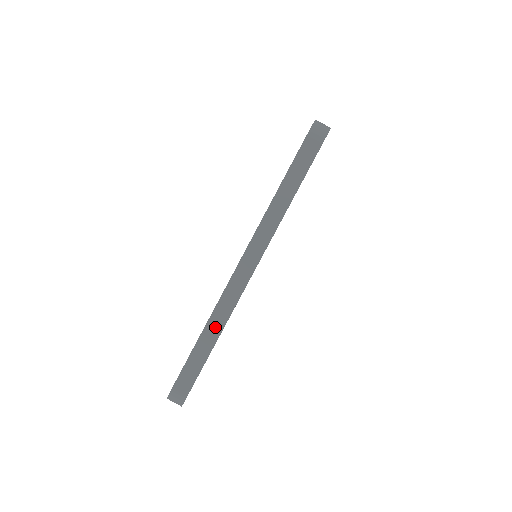
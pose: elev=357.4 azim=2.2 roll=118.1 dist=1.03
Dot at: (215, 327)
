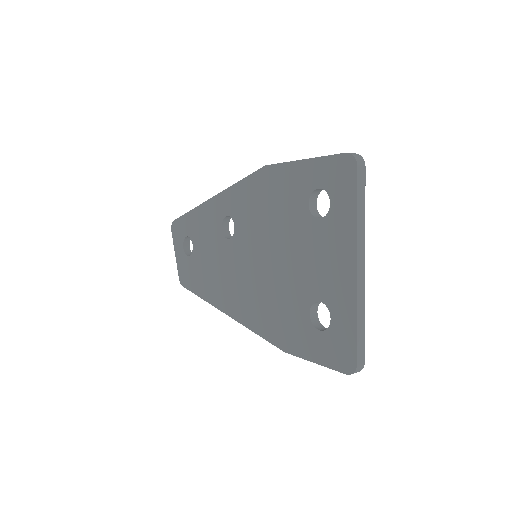
Dot at: (361, 313)
